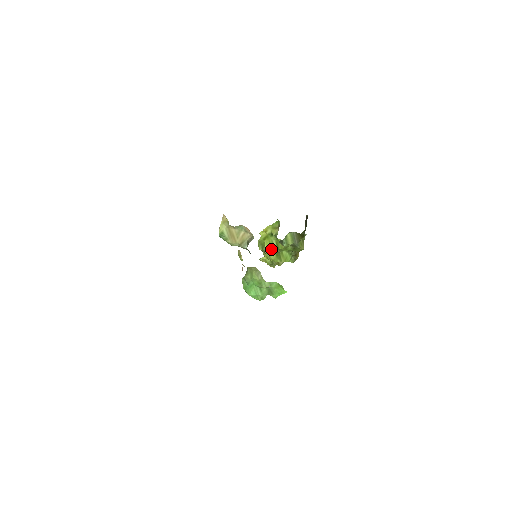
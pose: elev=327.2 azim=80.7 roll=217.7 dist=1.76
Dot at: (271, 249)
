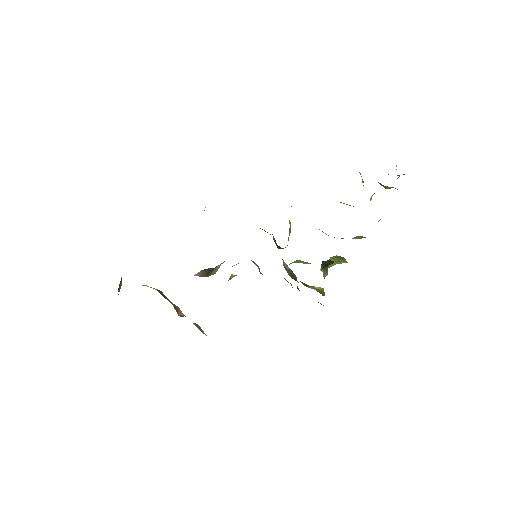
Dot at: occluded
